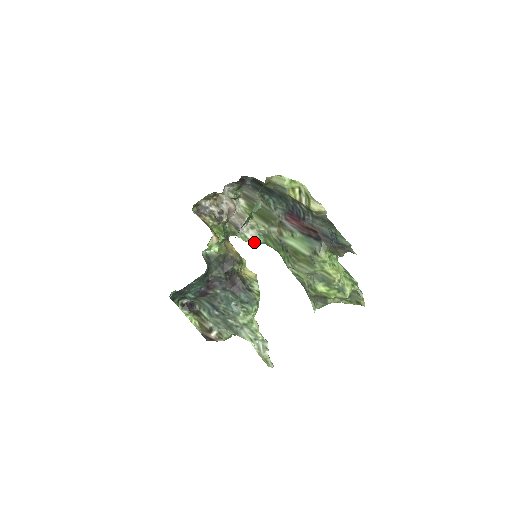
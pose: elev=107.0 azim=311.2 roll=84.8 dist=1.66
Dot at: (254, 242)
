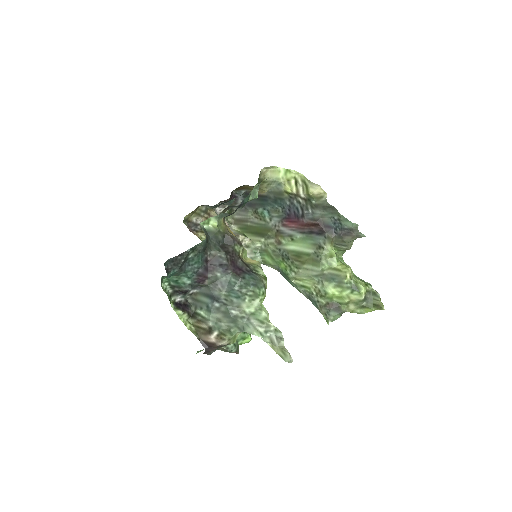
Dot at: occluded
